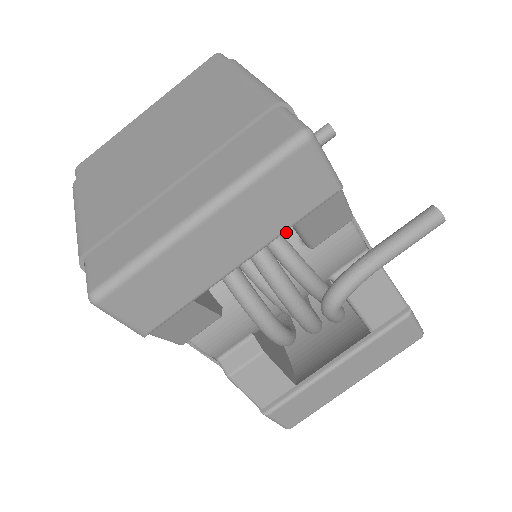
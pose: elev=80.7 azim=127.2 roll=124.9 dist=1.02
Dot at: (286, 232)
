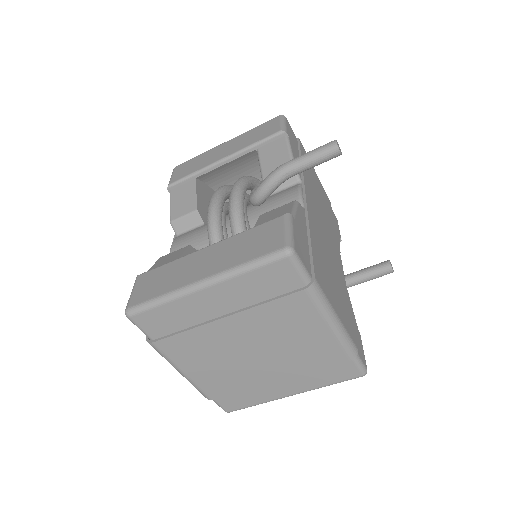
Dot at: occluded
